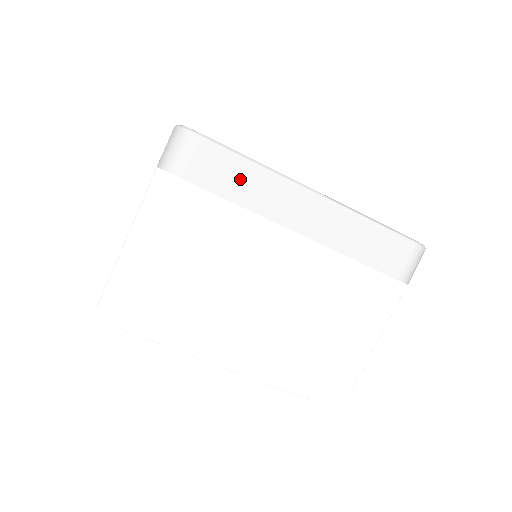
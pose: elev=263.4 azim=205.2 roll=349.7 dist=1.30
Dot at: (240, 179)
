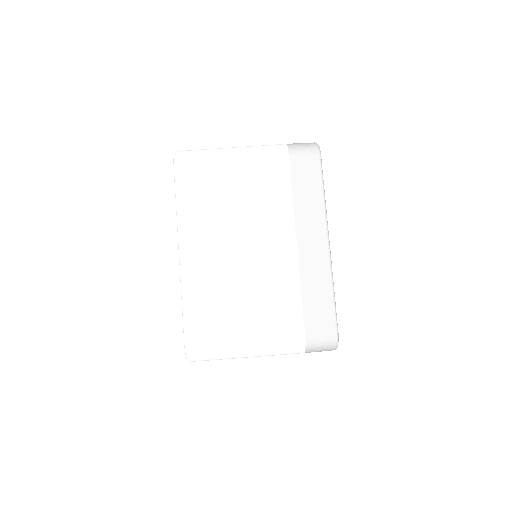
Dot at: (309, 190)
